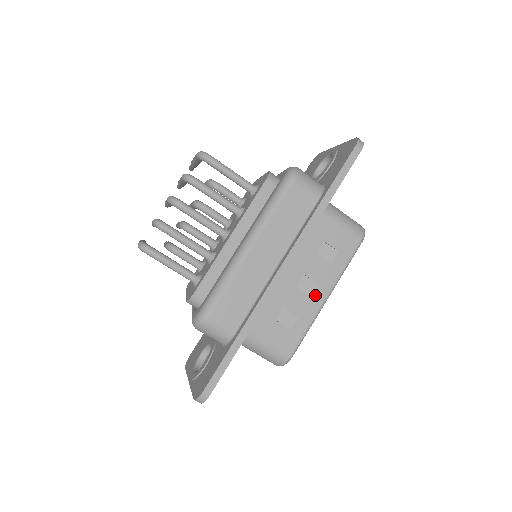
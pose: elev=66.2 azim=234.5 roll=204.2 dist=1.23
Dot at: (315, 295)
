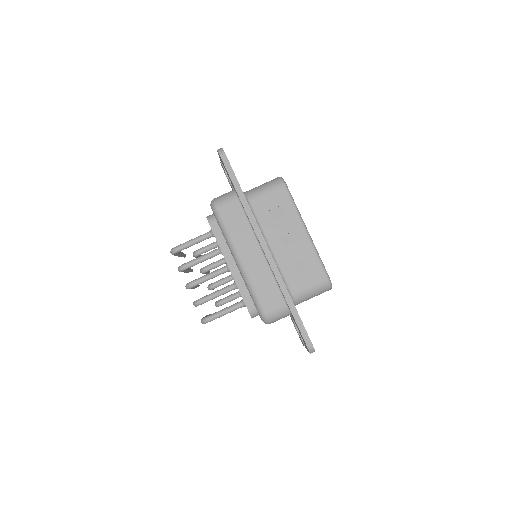
Dot at: (299, 238)
